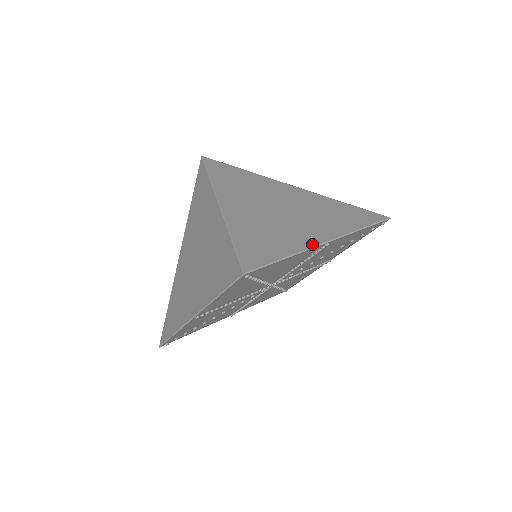
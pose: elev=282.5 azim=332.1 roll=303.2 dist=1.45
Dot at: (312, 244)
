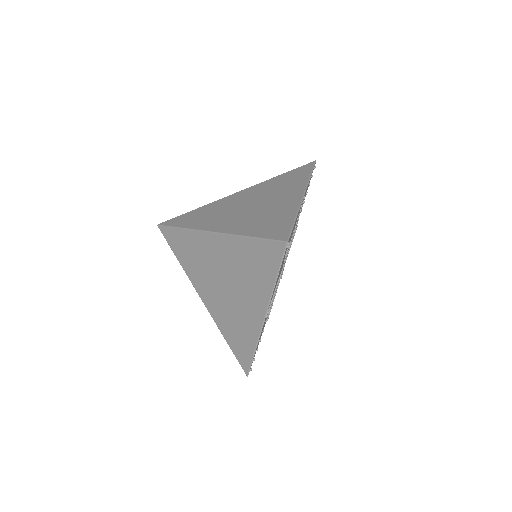
Dot at: (298, 202)
